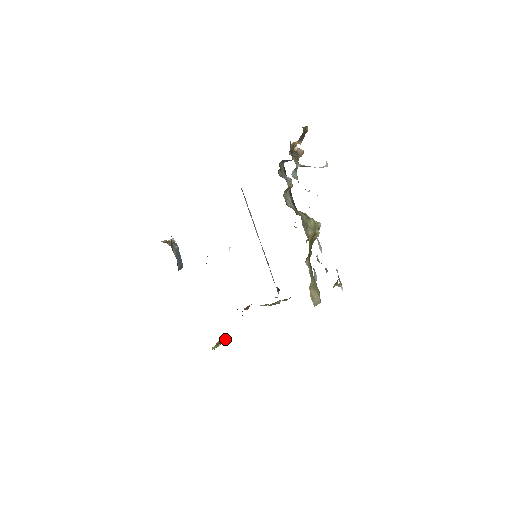
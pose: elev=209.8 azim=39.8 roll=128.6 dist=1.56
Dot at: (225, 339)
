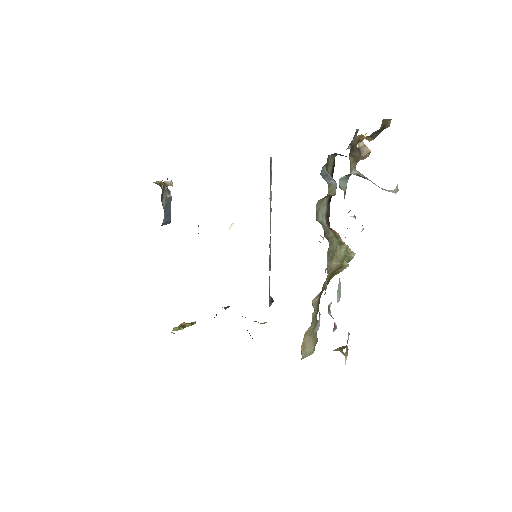
Dot at: occluded
